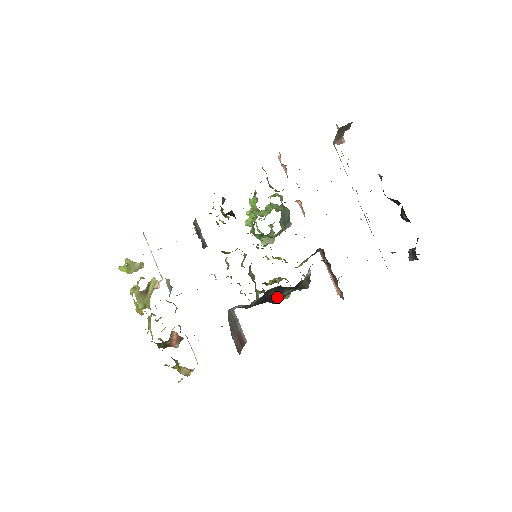
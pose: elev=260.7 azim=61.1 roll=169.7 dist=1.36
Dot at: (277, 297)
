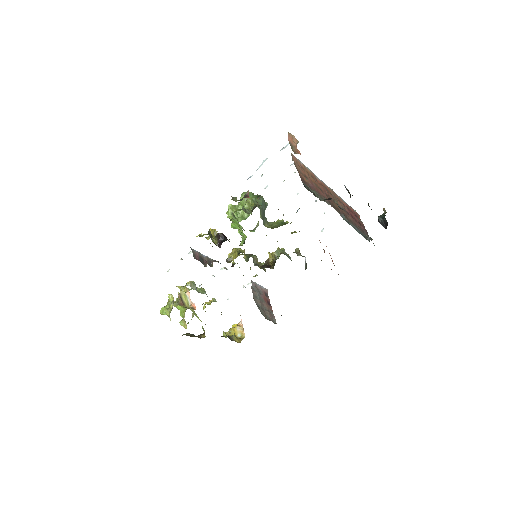
Dot at: occluded
